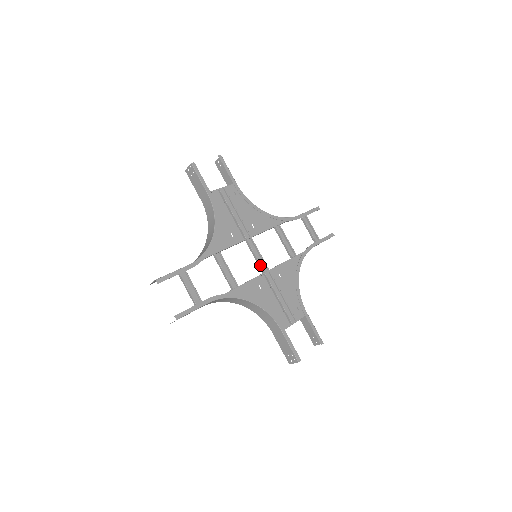
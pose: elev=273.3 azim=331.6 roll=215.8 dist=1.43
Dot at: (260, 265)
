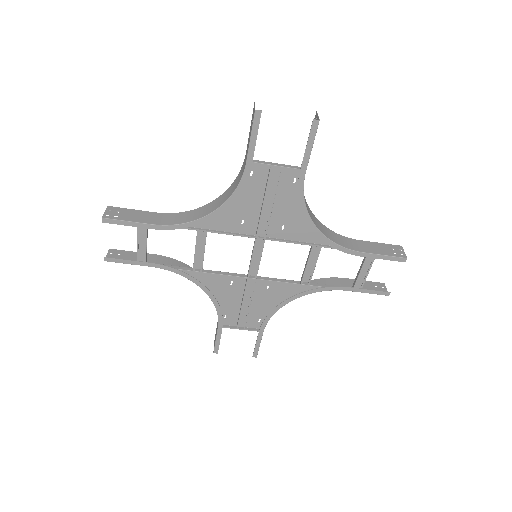
Dot at: (249, 269)
